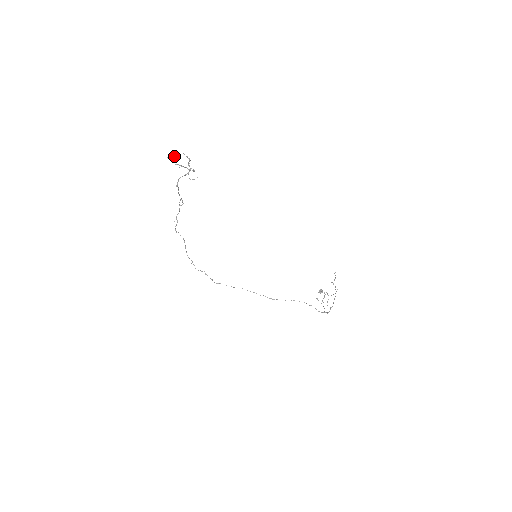
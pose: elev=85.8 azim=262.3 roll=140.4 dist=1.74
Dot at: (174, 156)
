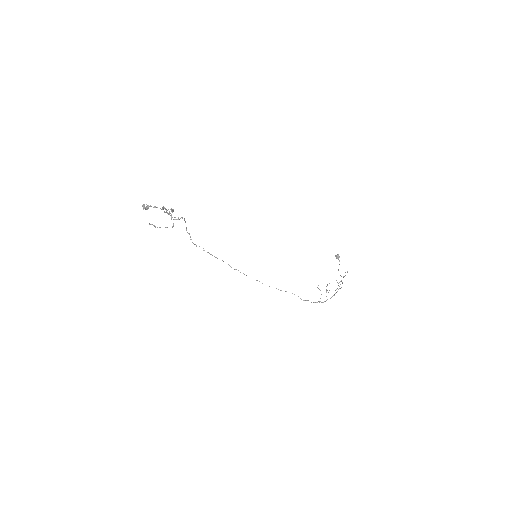
Dot at: (150, 206)
